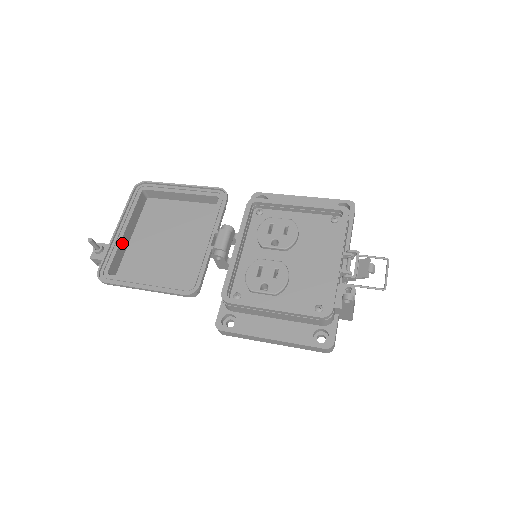
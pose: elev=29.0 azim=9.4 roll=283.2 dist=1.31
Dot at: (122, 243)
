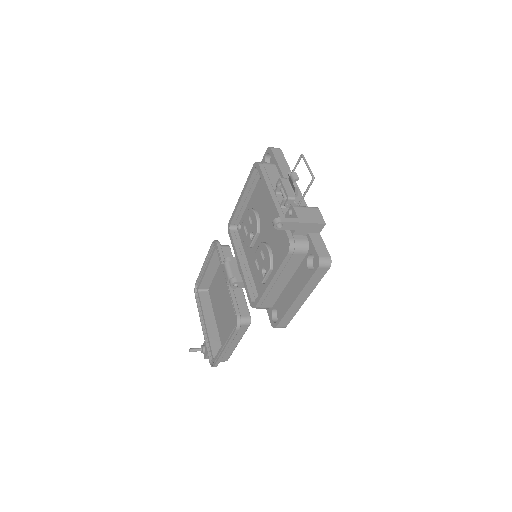
Dot at: (210, 332)
